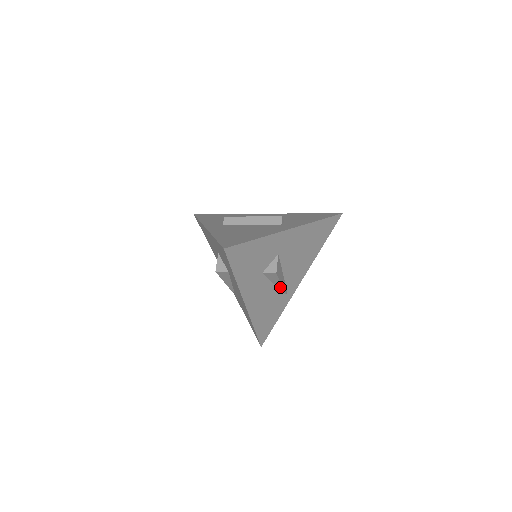
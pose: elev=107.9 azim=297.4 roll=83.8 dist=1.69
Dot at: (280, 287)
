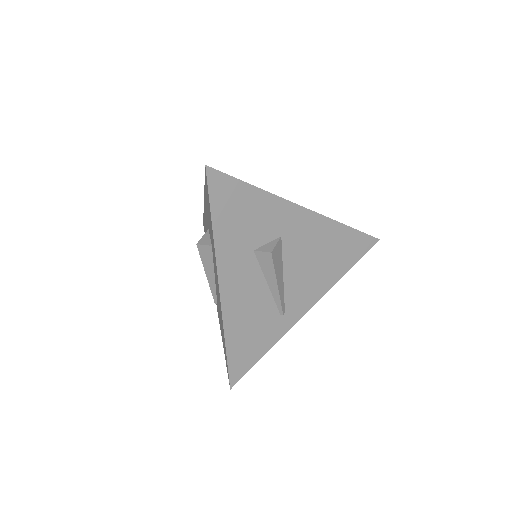
Dot at: (275, 294)
